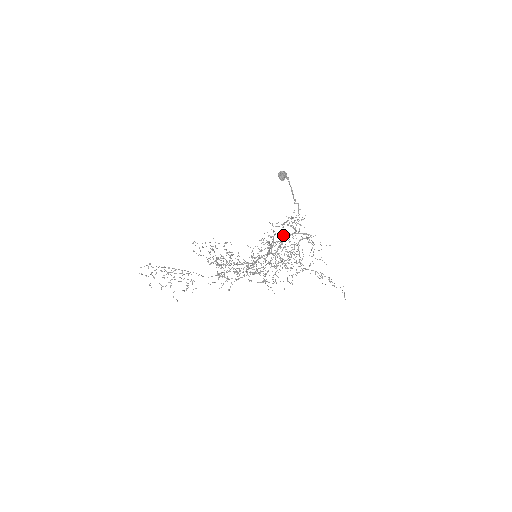
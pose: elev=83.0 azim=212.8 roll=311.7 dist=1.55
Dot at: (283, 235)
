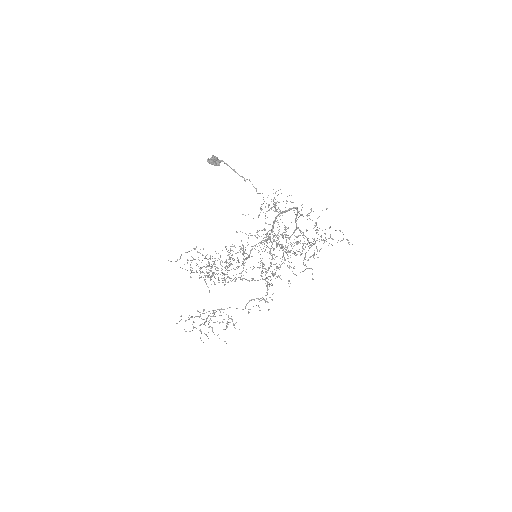
Dot at: (273, 223)
